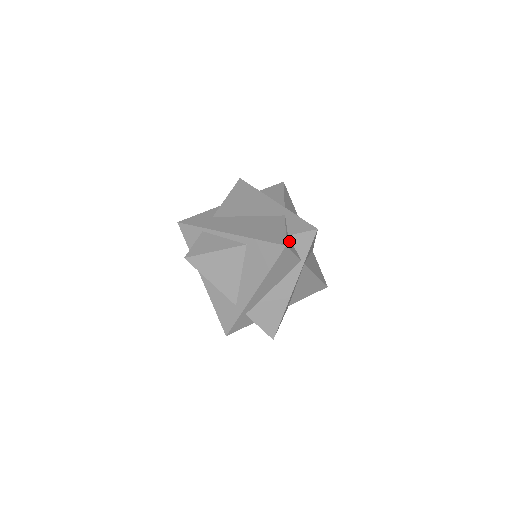
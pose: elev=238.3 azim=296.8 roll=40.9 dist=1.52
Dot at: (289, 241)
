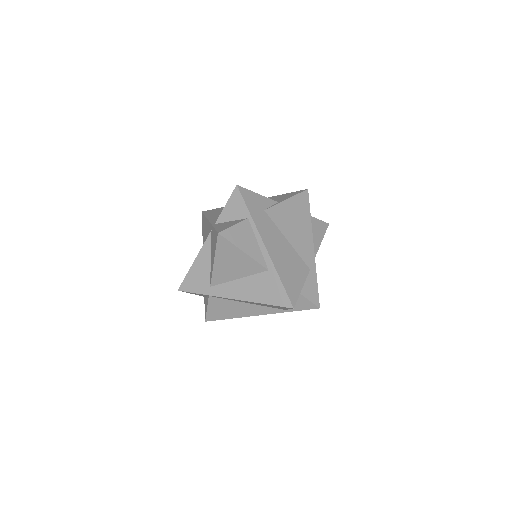
Dot at: occluded
